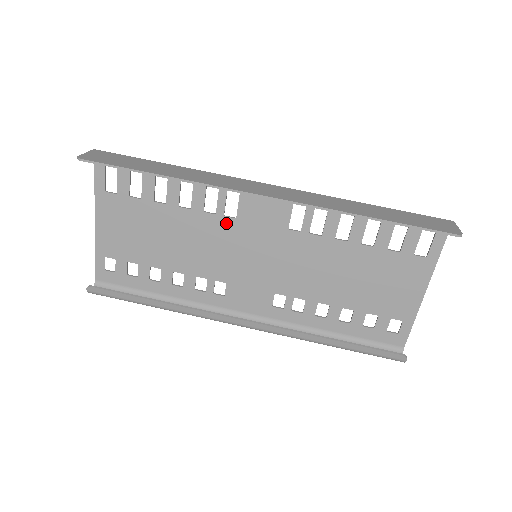
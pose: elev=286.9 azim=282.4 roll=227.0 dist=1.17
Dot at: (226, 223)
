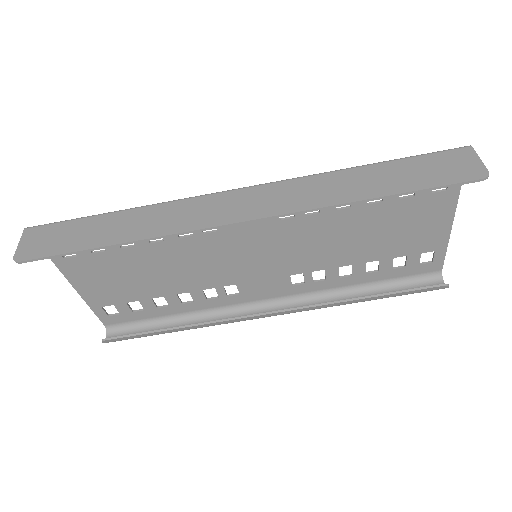
Dot at: (209, 239)
